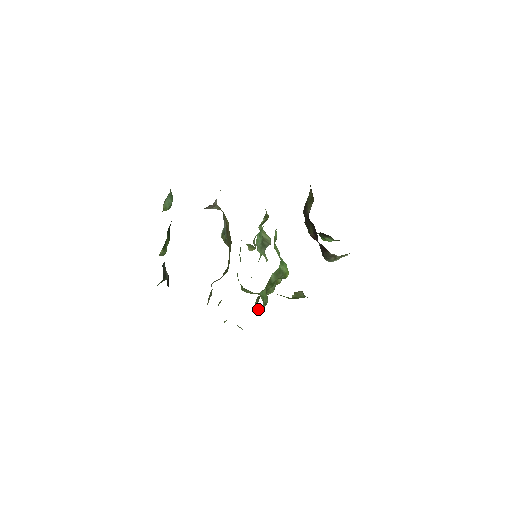
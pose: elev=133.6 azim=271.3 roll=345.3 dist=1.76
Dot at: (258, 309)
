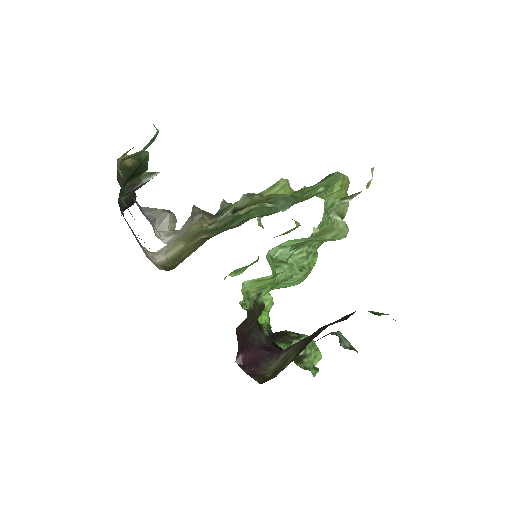
Dot at: (287, 232)
